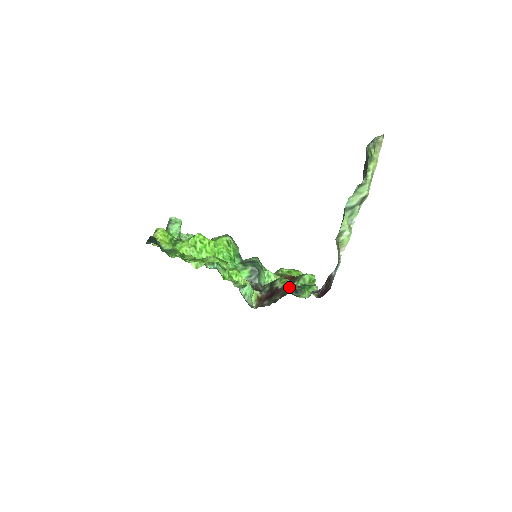
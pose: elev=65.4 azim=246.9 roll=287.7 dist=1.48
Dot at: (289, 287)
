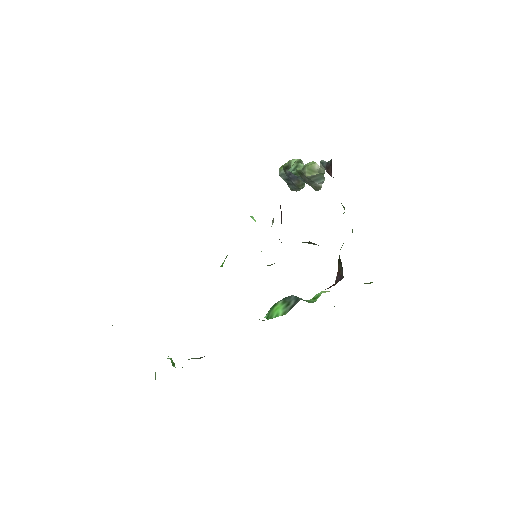
Dot at: occluded
